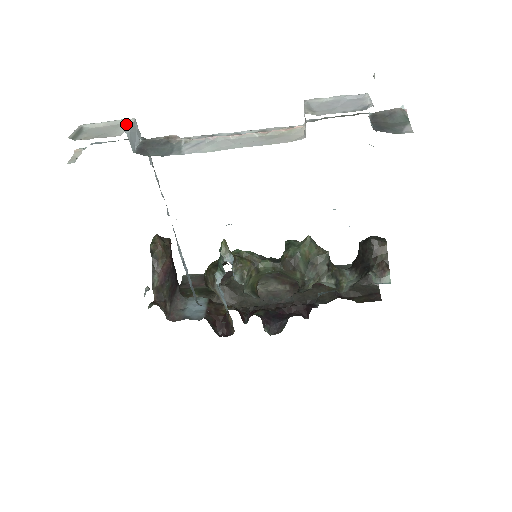
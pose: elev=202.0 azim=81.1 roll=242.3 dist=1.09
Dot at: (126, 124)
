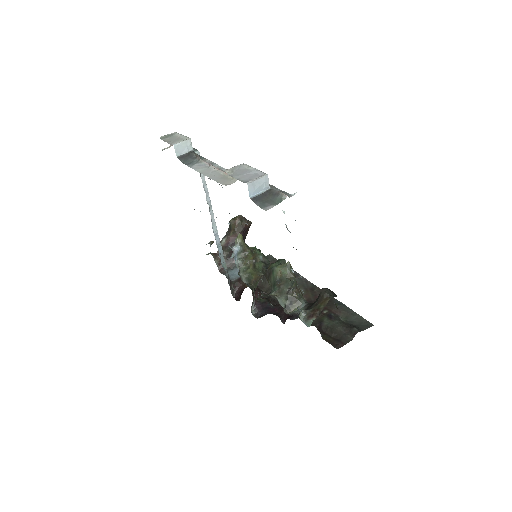
Dot at: (183, 140)
